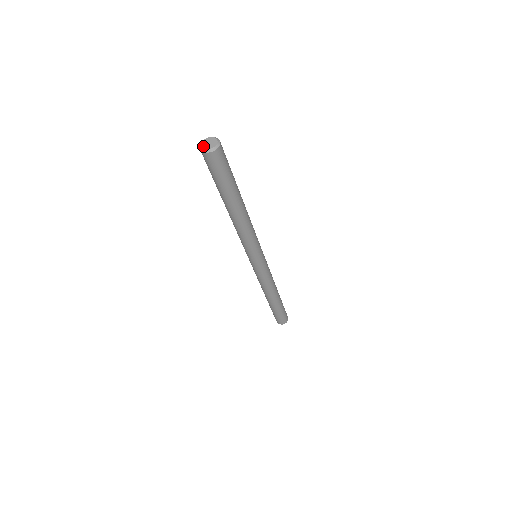
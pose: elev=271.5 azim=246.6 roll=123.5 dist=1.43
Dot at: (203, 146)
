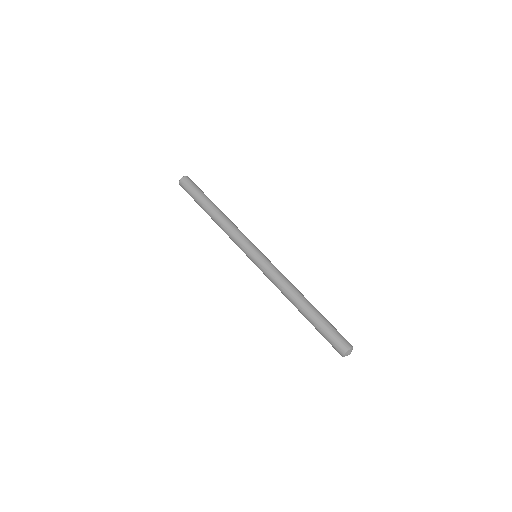
Dot at: (180, 181)
